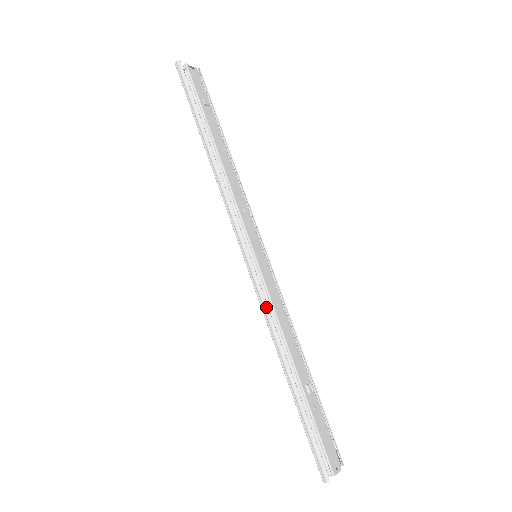
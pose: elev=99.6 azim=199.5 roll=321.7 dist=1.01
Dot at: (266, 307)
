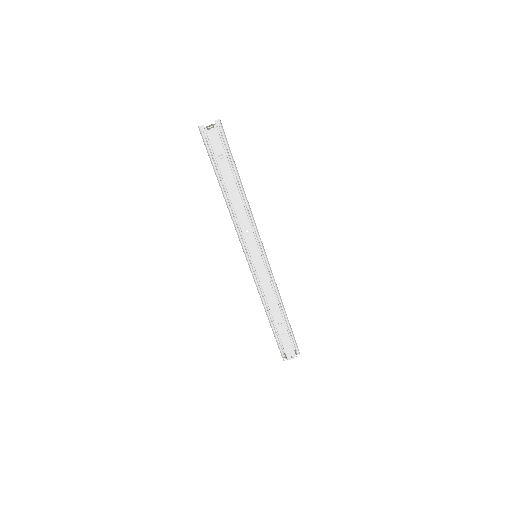
Dot at: (256, 286)
